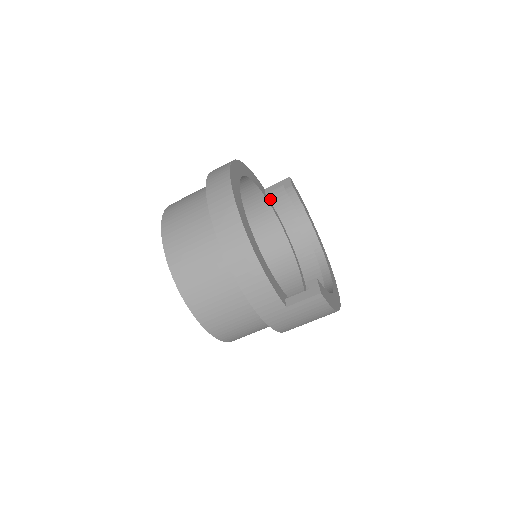
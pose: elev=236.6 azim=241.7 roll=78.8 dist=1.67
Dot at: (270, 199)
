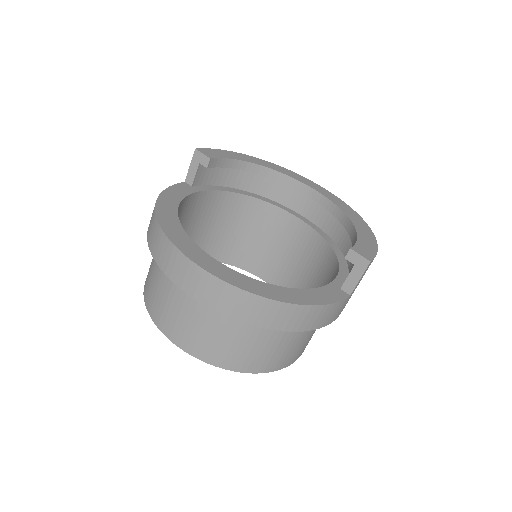
Dot at: (199, 184)
